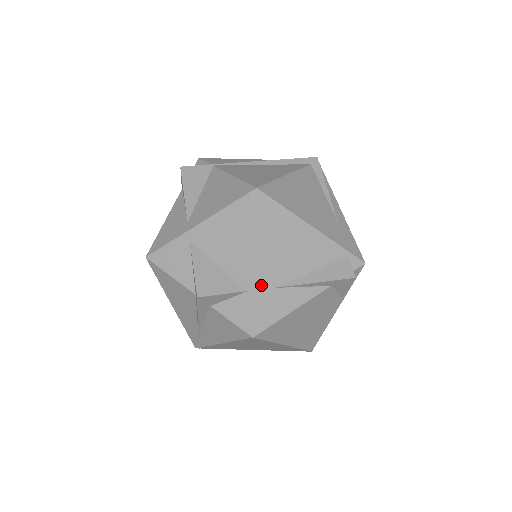
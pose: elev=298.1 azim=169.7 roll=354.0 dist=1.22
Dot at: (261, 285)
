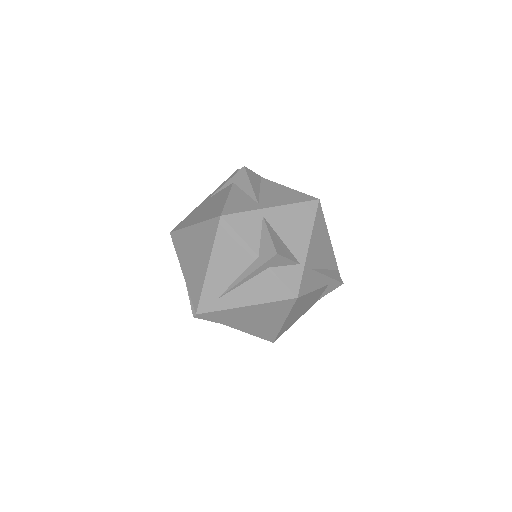
Dot at: (308, 263)
